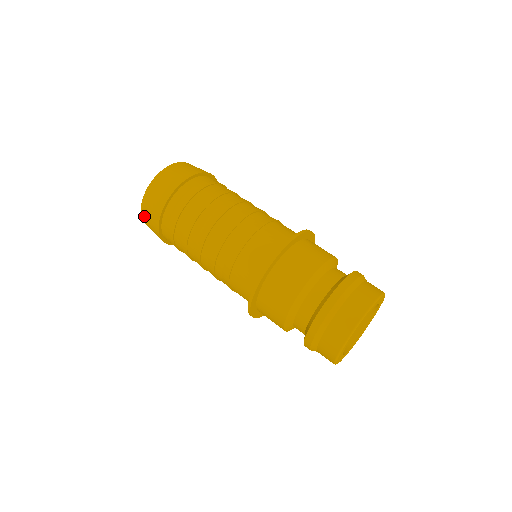
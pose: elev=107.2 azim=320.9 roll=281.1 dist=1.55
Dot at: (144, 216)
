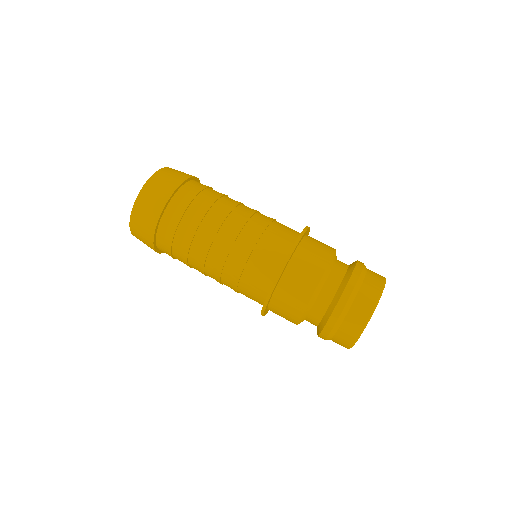
Dot at: occluded
